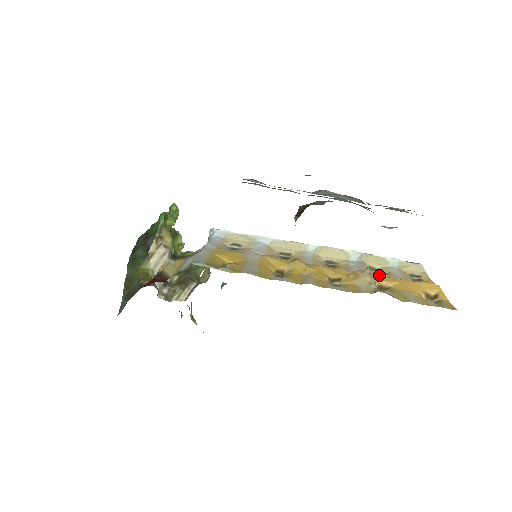
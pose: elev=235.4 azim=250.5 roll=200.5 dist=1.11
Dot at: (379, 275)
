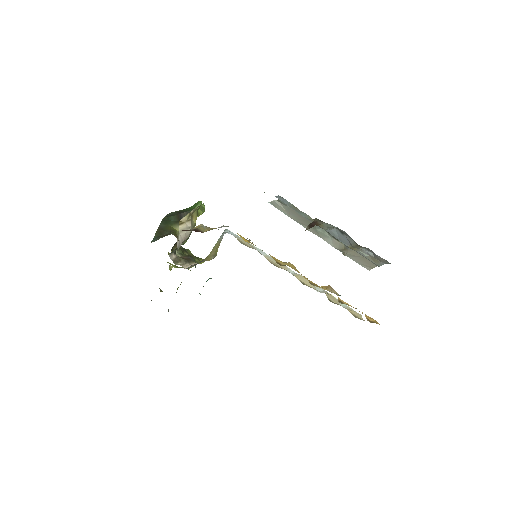
Dot at: occluded
